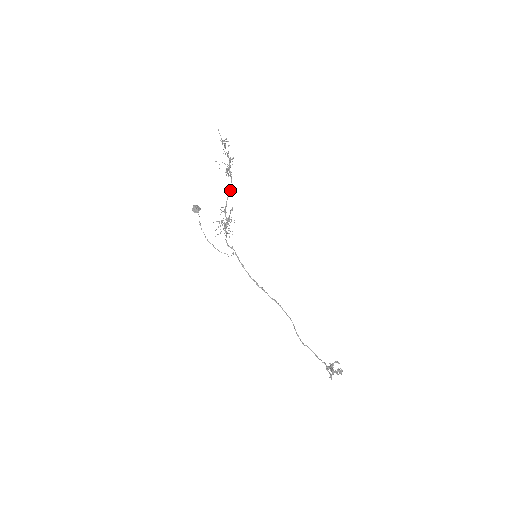
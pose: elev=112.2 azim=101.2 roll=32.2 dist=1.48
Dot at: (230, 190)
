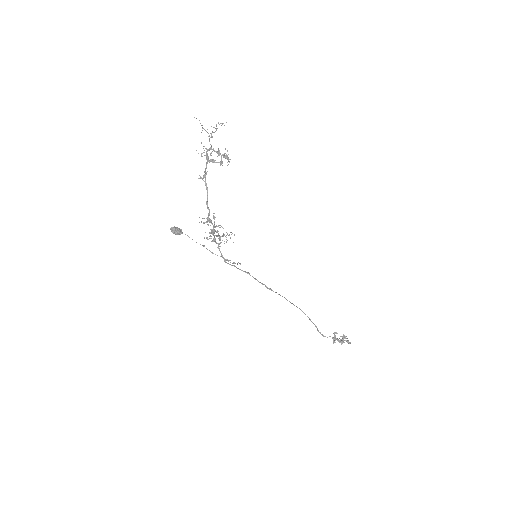
Dot at: (207, 194)
